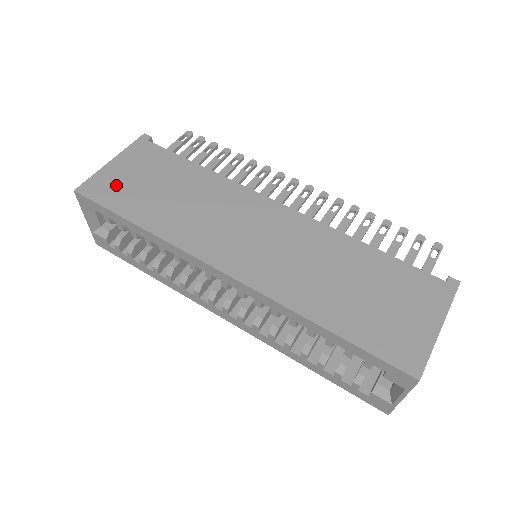
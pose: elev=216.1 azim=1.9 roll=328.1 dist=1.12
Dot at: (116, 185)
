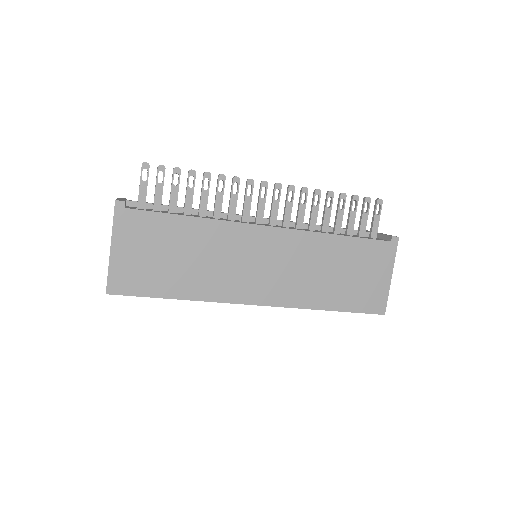
Dot at: (135, 272)
